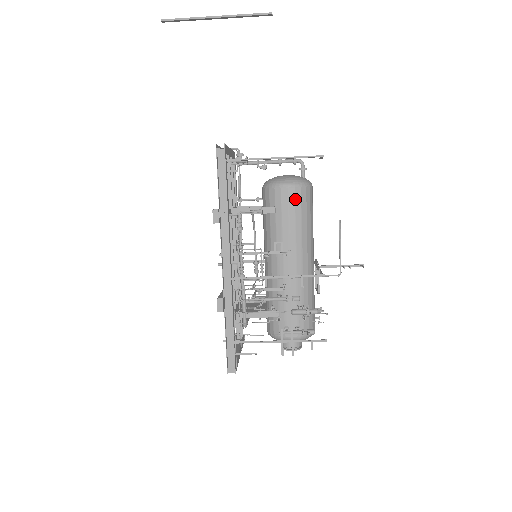
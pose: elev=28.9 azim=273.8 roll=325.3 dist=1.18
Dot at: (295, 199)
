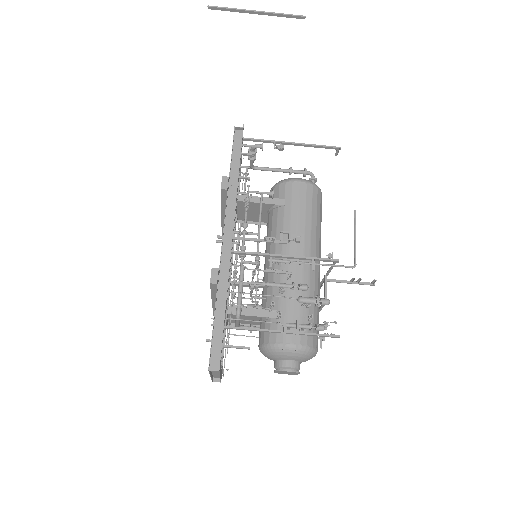
Dot at: (306, 194)
